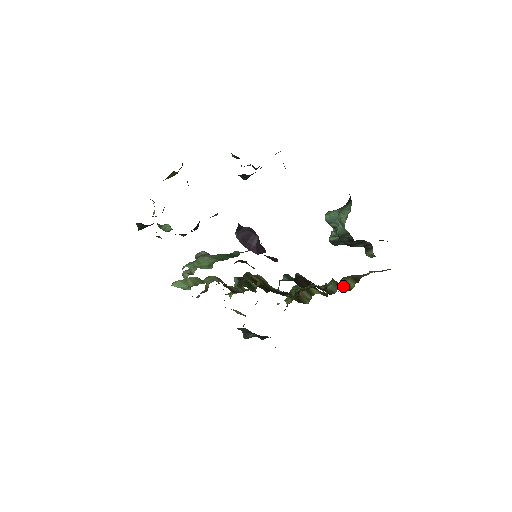
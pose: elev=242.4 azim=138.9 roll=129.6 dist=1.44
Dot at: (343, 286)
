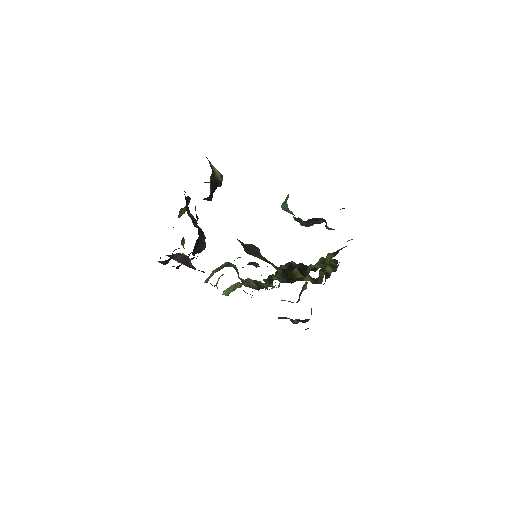
Dot at: (323, 263)
